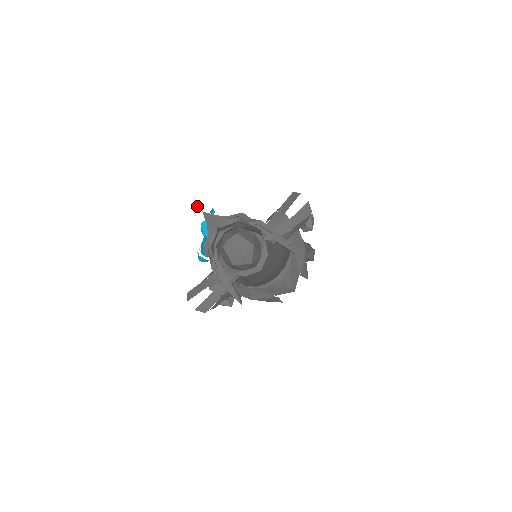
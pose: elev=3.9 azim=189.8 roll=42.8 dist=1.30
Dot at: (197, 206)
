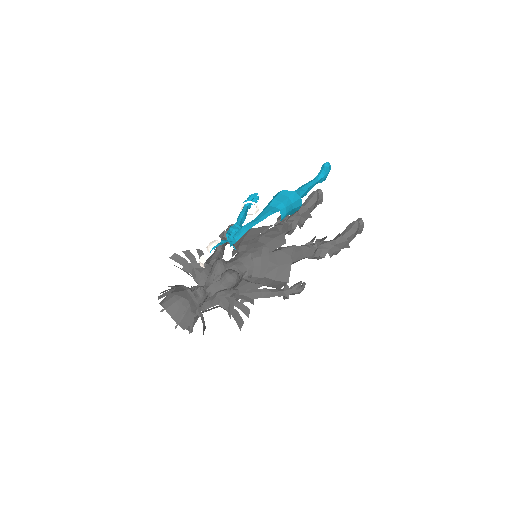
Dot at: (203, 257)
